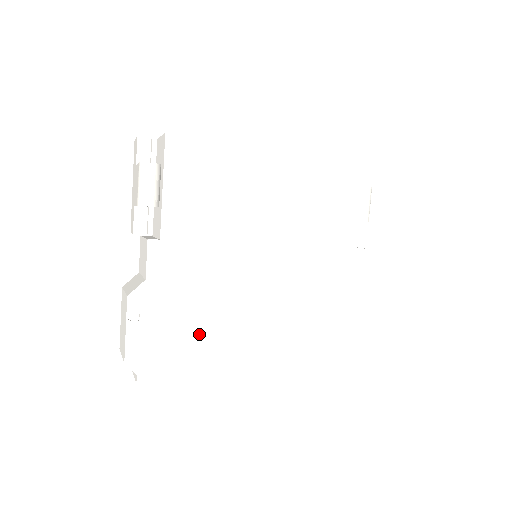
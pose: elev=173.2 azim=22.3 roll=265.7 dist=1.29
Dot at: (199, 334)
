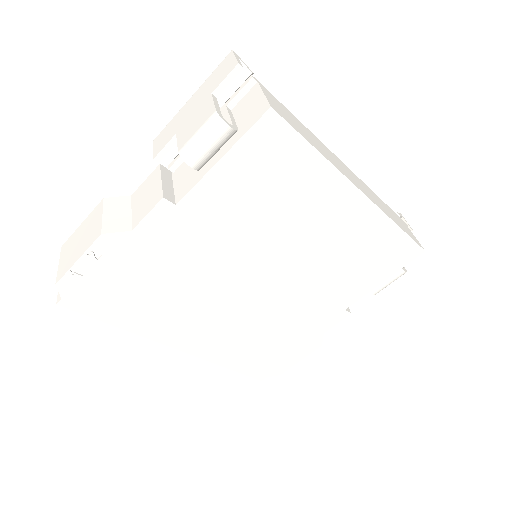
Dot at: (148, 298)
